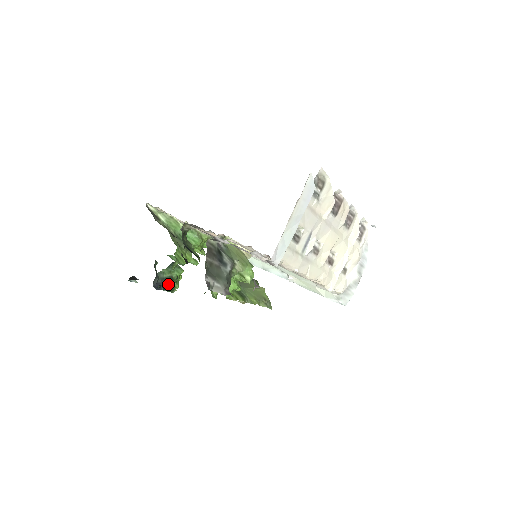
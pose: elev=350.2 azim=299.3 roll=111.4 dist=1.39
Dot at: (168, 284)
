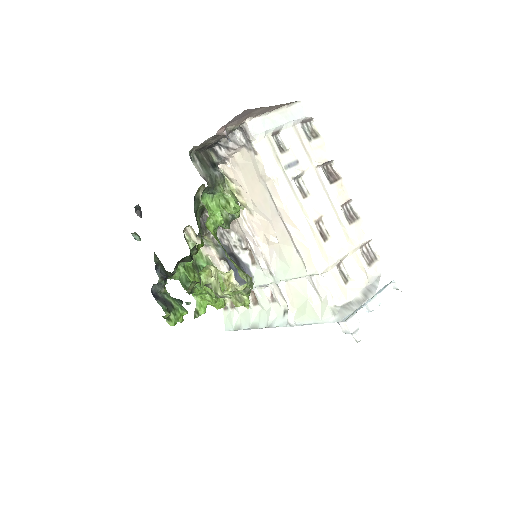
Dot at: (165, 288)
